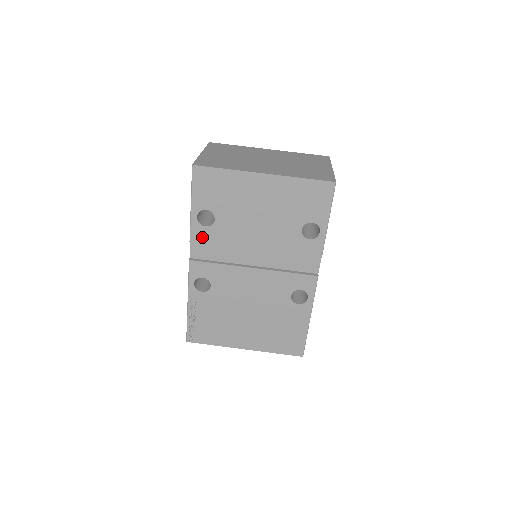
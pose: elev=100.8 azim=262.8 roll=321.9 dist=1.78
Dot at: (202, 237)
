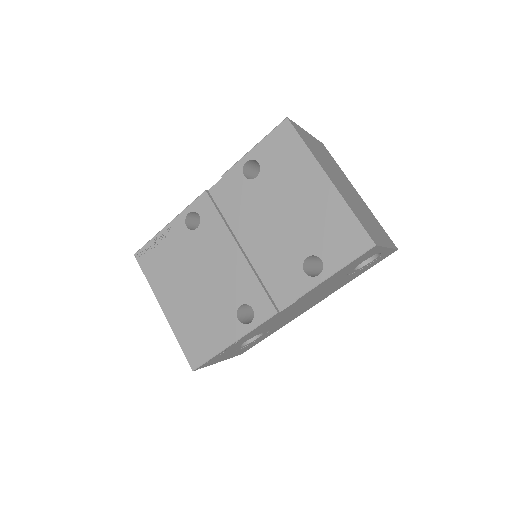
Dot at: (233, 182)
